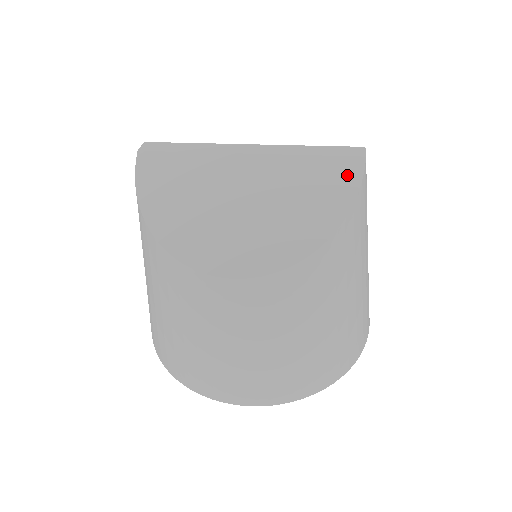
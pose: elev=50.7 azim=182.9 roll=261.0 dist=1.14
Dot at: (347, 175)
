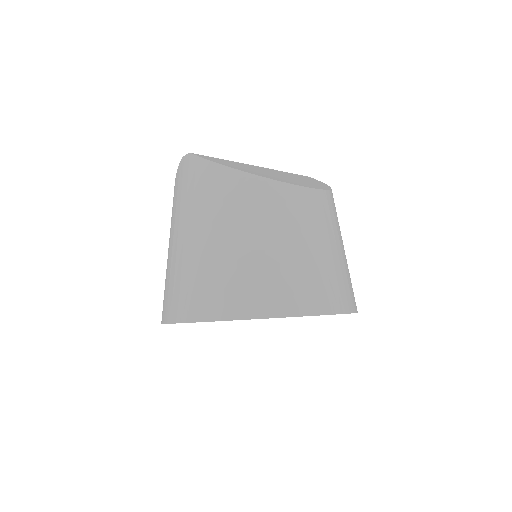
Dot at: (309, 178)
